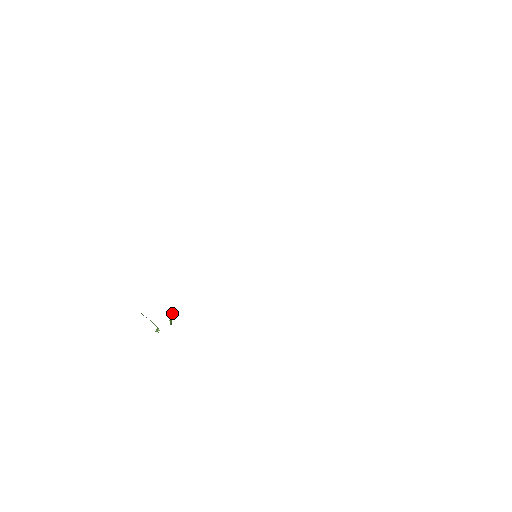
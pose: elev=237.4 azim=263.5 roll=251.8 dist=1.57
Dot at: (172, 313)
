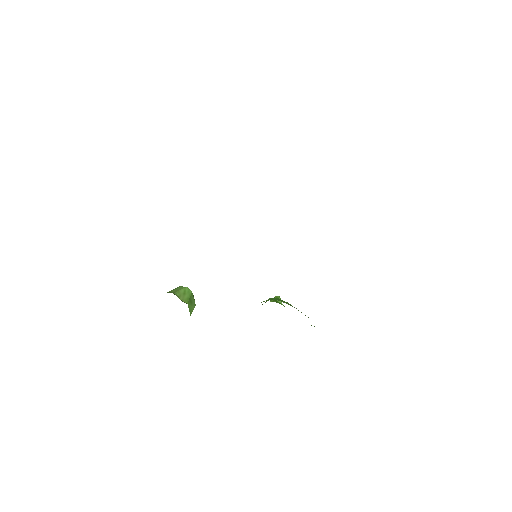
Dot at: (189, 305)
